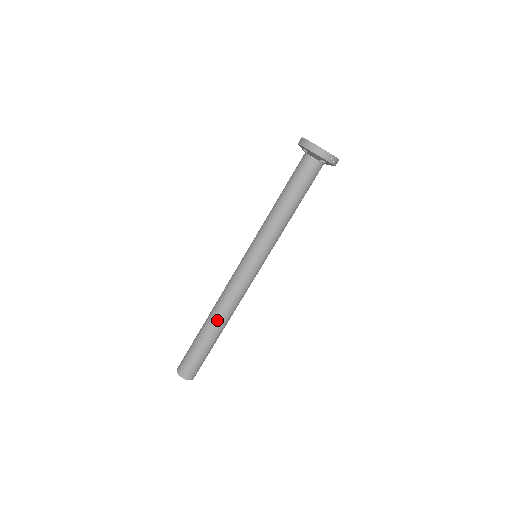
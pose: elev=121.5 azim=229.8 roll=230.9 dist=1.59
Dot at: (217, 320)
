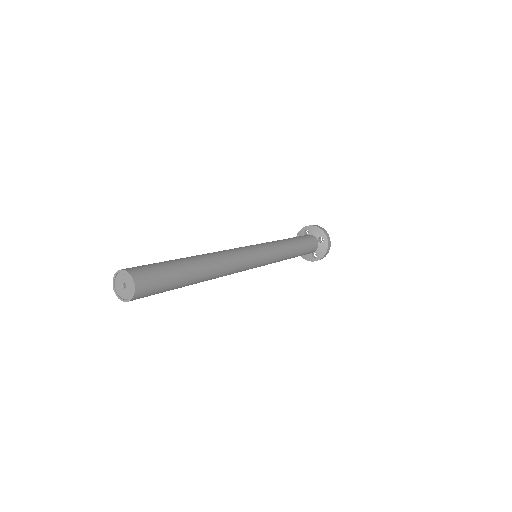
Dot at: (207, 257)
